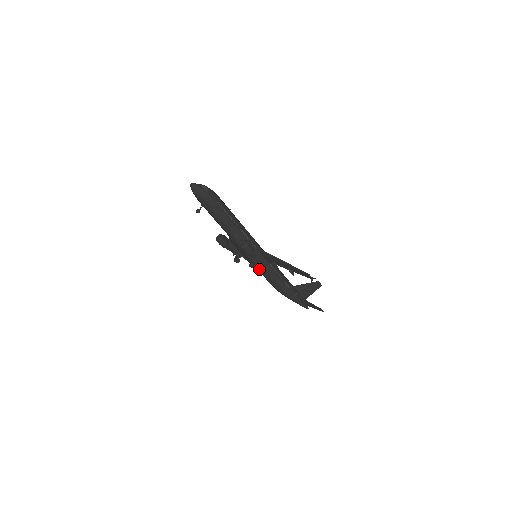
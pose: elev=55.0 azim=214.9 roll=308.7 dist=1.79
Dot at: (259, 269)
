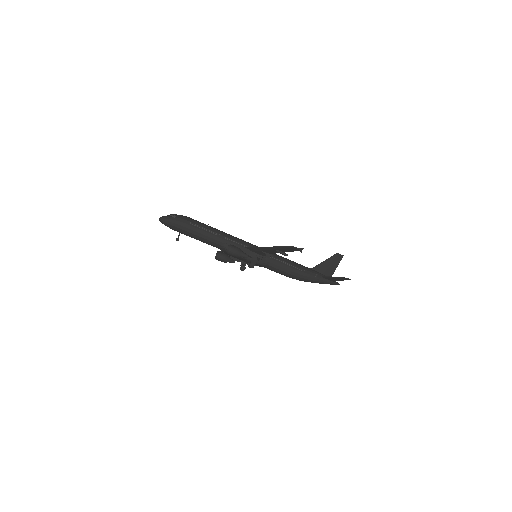
Dot at: (265, 267)
